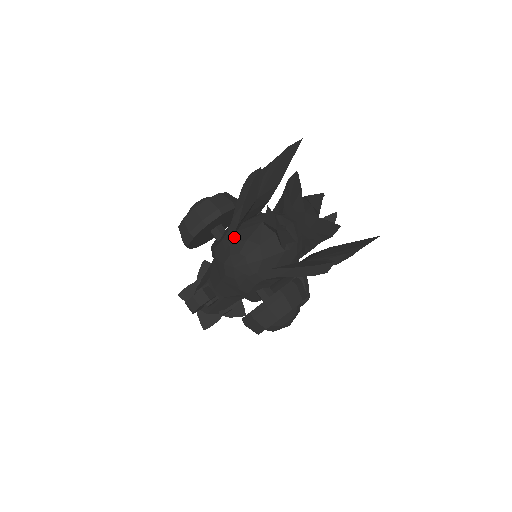
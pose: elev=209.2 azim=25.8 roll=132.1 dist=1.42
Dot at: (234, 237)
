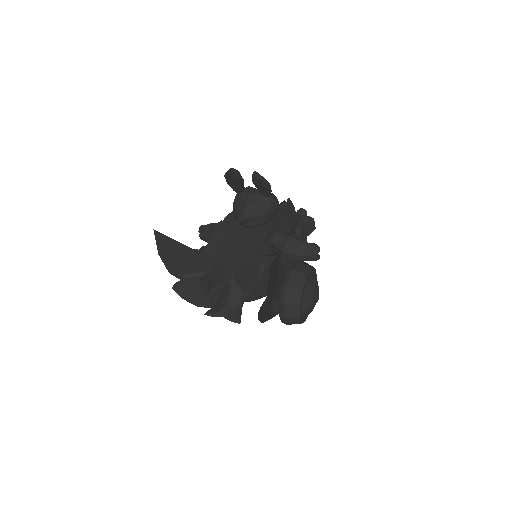
Dot at: occluded
